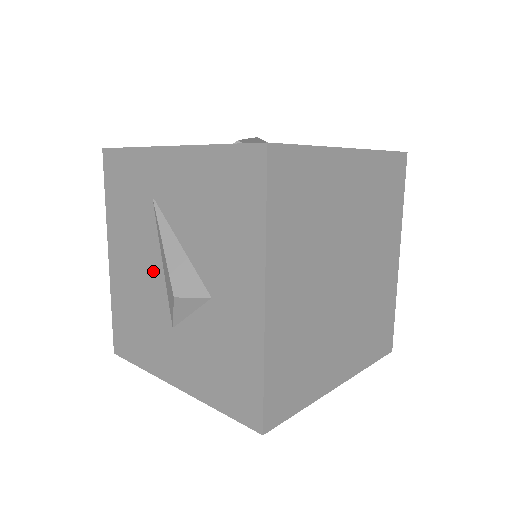
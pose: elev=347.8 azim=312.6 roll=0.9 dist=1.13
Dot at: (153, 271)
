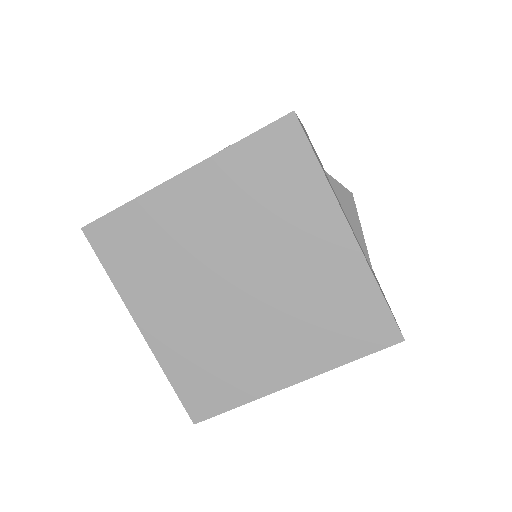
Dot at: occluded
